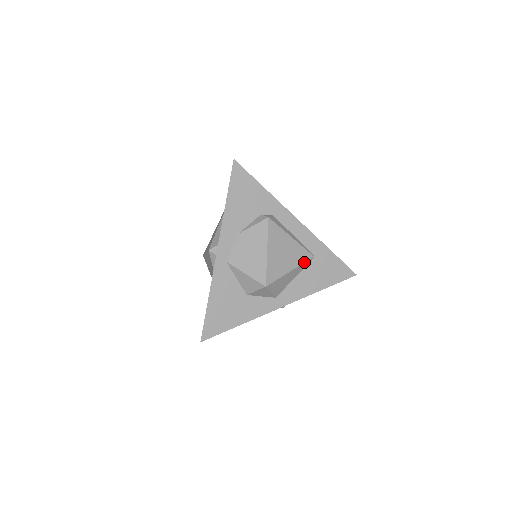
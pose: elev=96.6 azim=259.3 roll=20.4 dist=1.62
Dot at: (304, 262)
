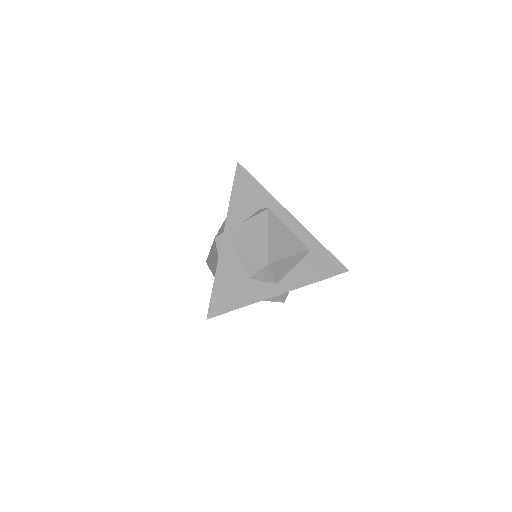
Dot at: (301, 252)
